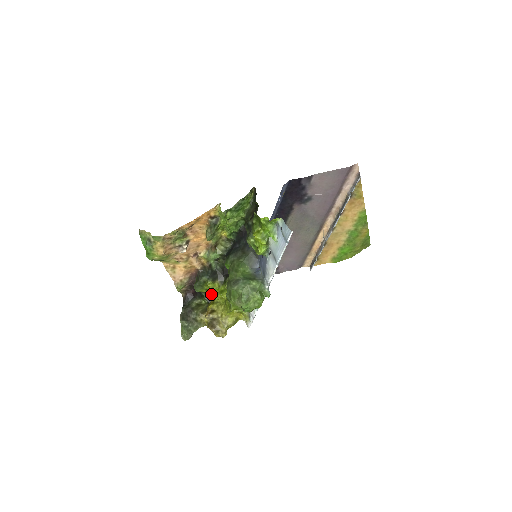
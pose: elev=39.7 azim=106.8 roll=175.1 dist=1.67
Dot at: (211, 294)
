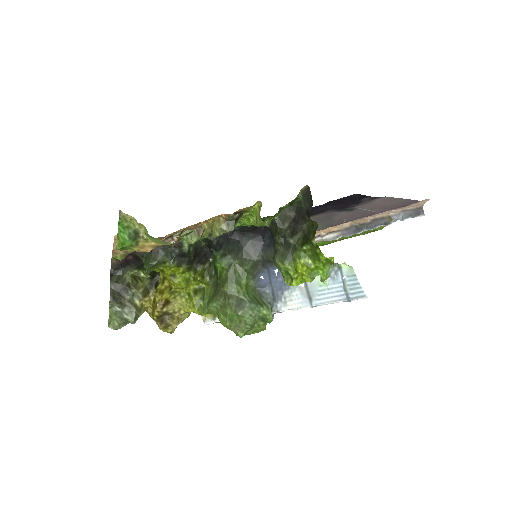
Dot at: (170, 280)
